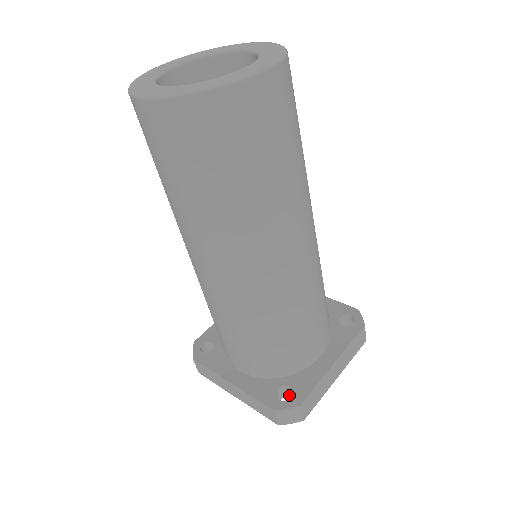
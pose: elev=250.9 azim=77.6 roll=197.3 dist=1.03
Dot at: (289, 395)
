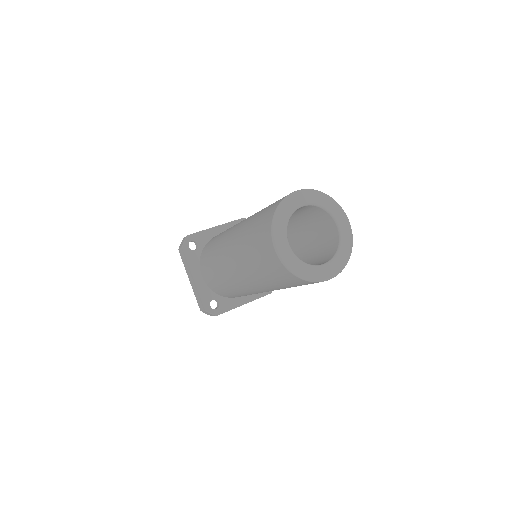
Dot at: occluded
